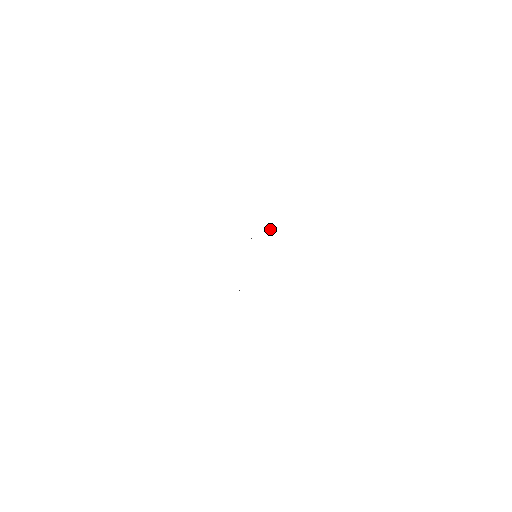
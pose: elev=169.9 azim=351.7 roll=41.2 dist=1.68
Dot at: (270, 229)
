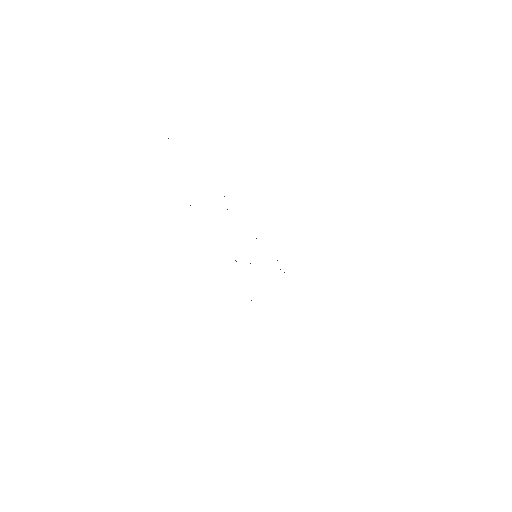
Dot at: occluded
